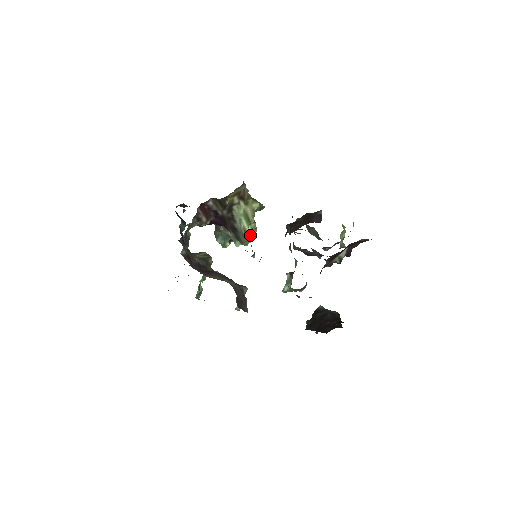
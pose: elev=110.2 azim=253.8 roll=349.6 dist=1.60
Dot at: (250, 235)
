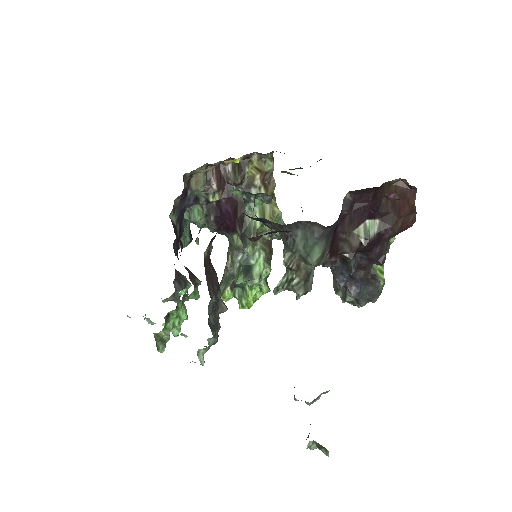
Dot at: (259, 273)
